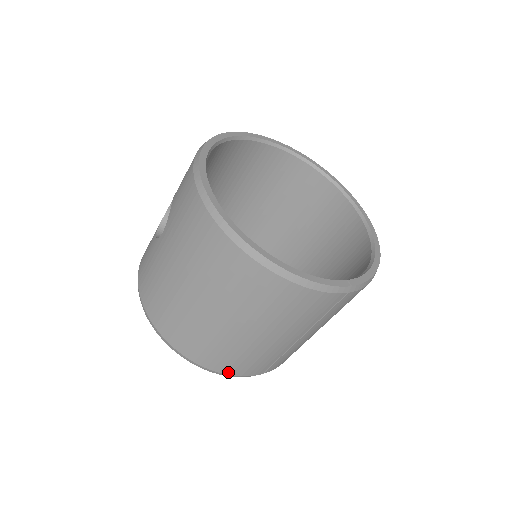
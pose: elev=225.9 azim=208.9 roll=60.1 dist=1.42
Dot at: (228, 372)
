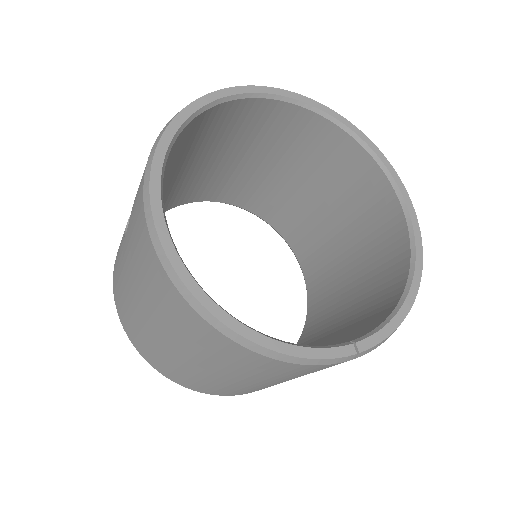
Dot at: (212, 393)
